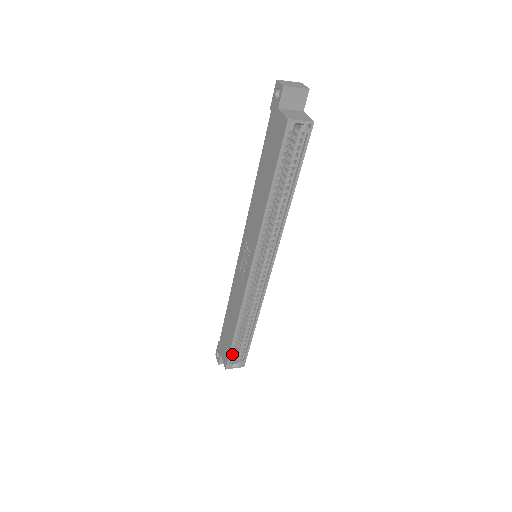
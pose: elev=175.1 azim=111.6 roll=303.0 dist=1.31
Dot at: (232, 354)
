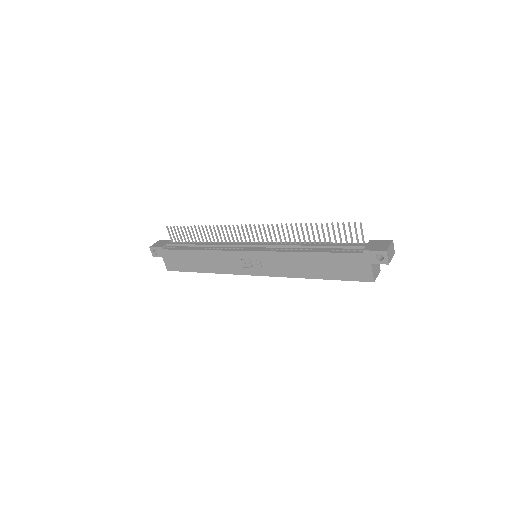
Dot at: occluded
